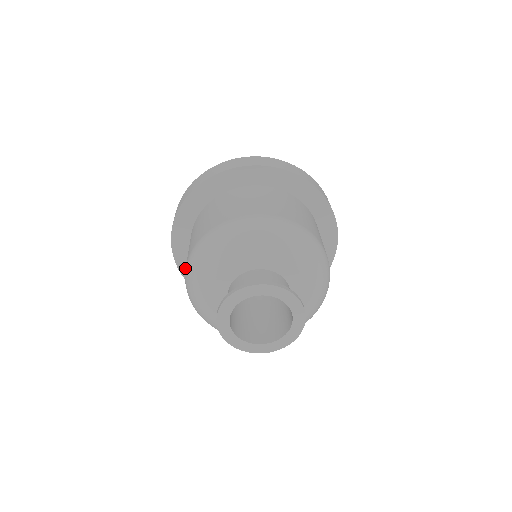
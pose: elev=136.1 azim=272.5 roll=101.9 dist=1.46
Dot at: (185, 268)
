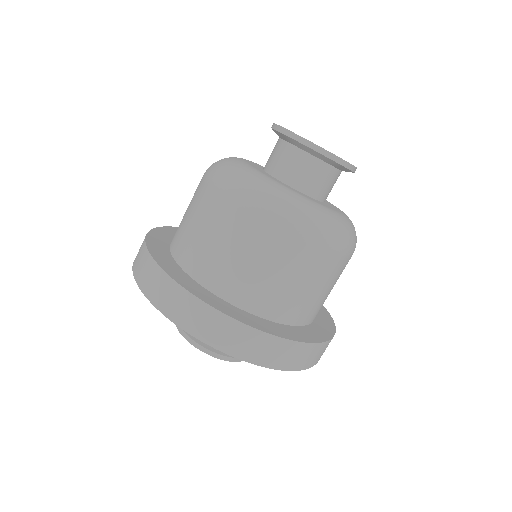
Dot at: (184, 282)
